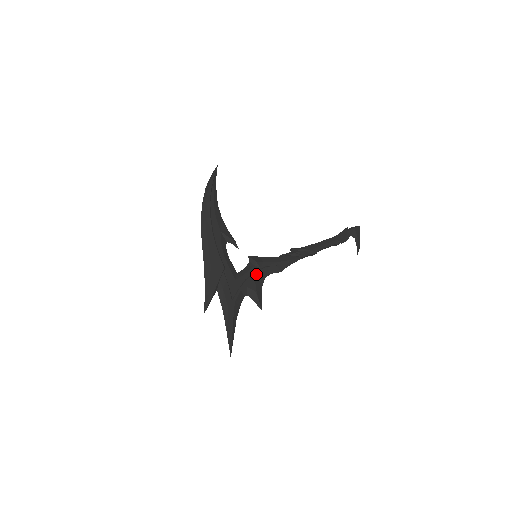
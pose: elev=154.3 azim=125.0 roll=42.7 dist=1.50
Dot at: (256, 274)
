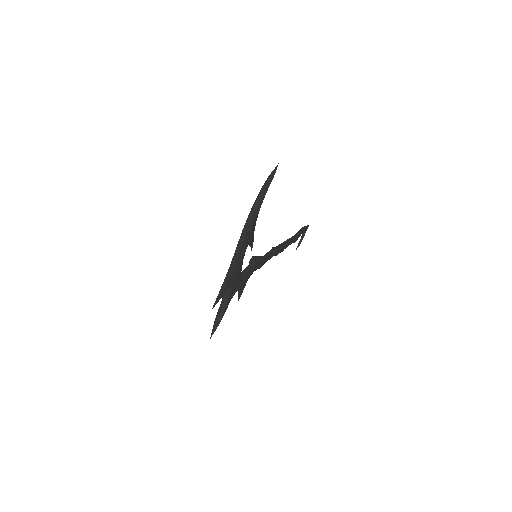
Dot at: (250, 274)
